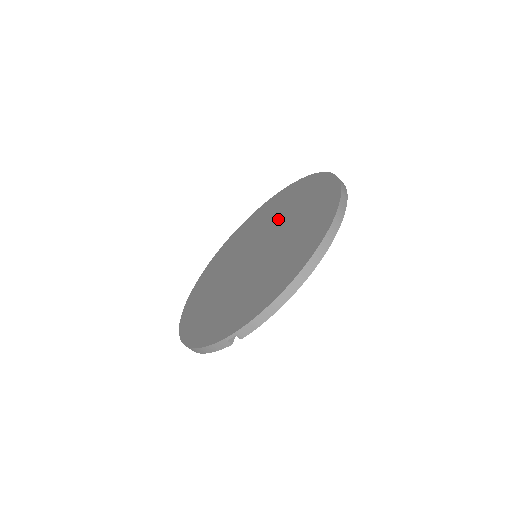
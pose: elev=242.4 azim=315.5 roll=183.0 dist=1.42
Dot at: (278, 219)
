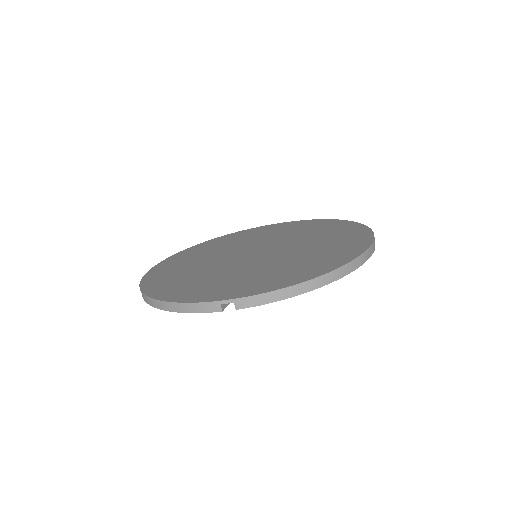
Dot at: (288, 237)
